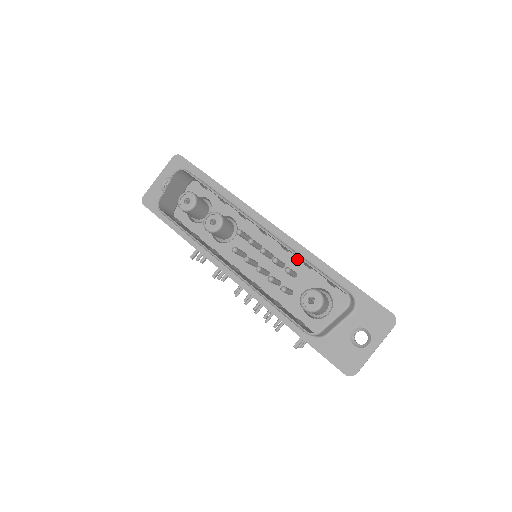
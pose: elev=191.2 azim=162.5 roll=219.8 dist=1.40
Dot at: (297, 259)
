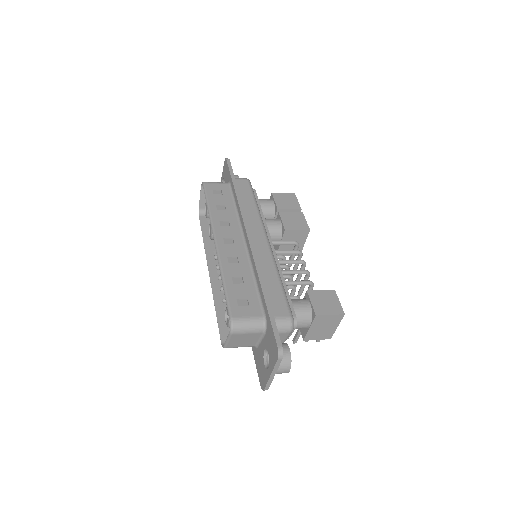
Dot at: occluded
